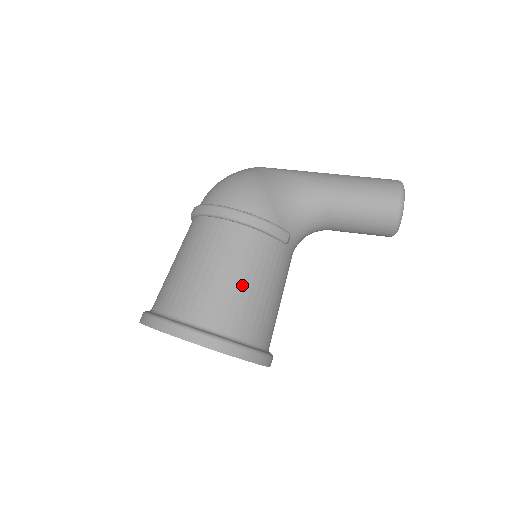
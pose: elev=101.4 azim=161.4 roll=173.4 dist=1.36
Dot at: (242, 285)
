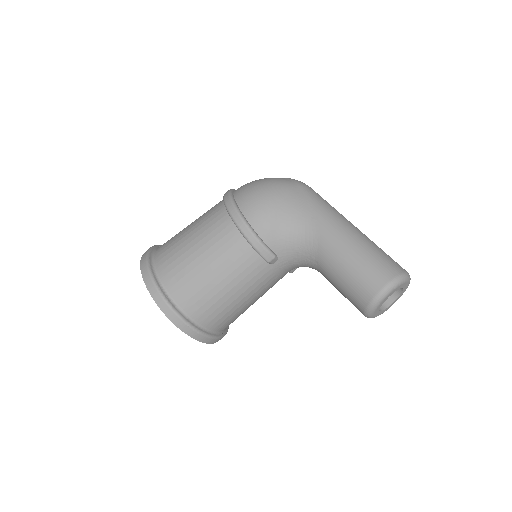
Dot at: (207, 273)
